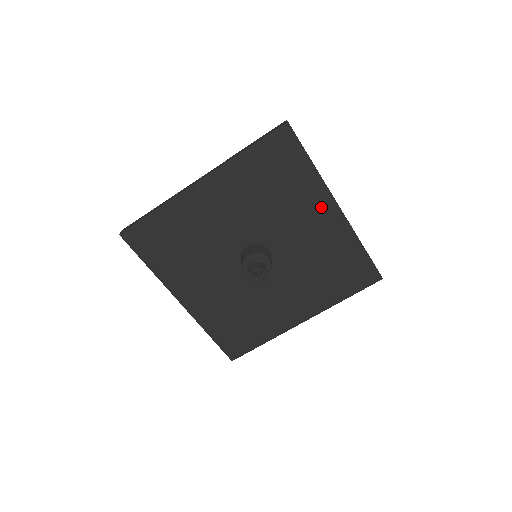
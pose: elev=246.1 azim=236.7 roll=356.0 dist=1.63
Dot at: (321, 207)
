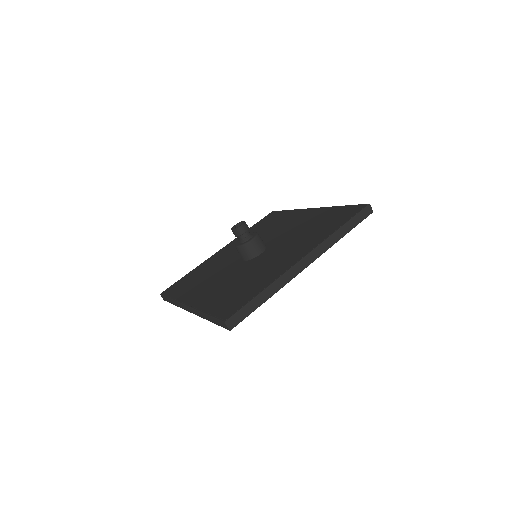
Dot at: (300, 215)
